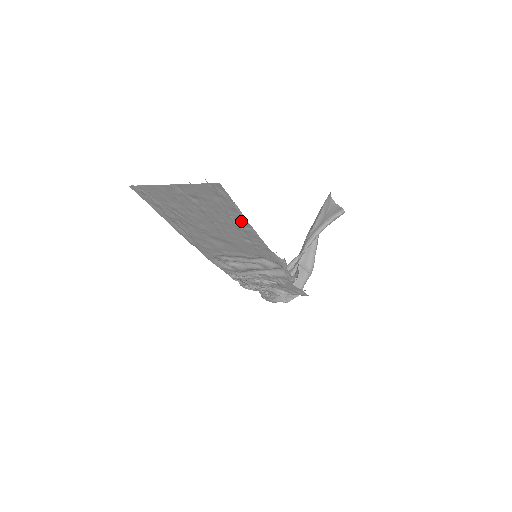
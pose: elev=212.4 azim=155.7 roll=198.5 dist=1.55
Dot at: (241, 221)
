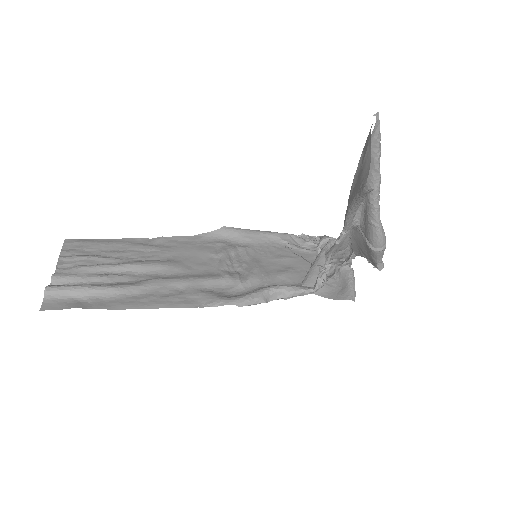
Dot at: (130, 300)
